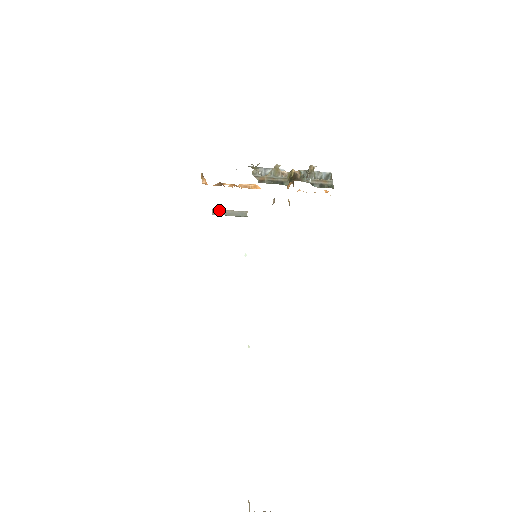
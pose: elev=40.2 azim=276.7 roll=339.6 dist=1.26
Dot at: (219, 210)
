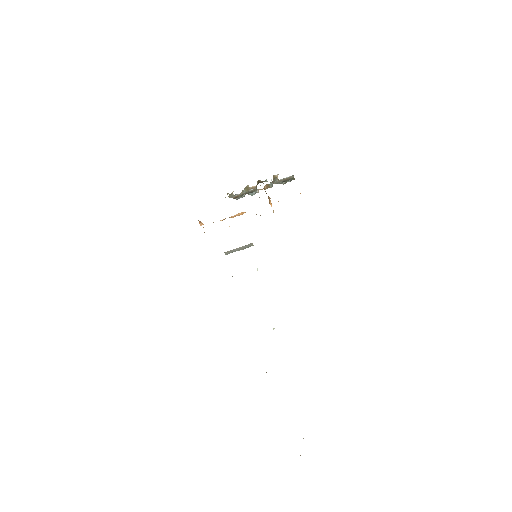
Dot at: (230, 251)
